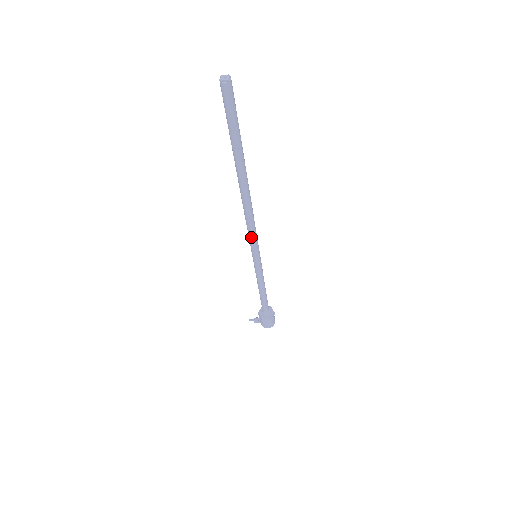
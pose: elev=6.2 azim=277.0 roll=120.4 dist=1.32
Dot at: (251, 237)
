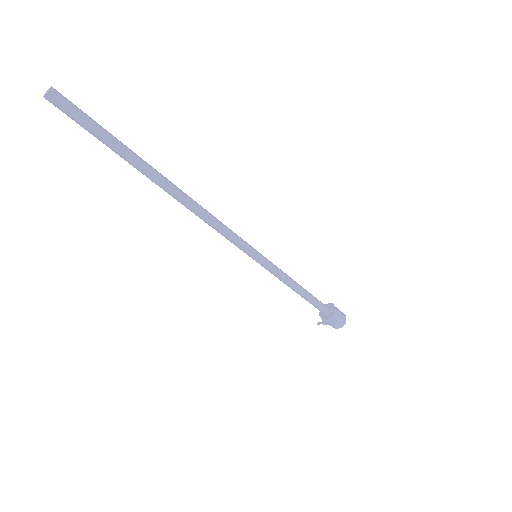
Dot at: (228, 239)
